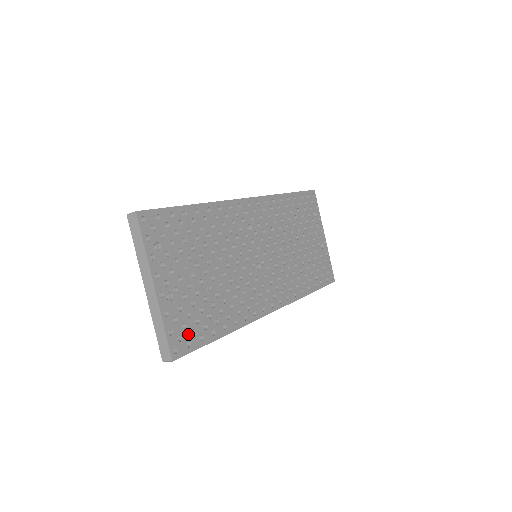
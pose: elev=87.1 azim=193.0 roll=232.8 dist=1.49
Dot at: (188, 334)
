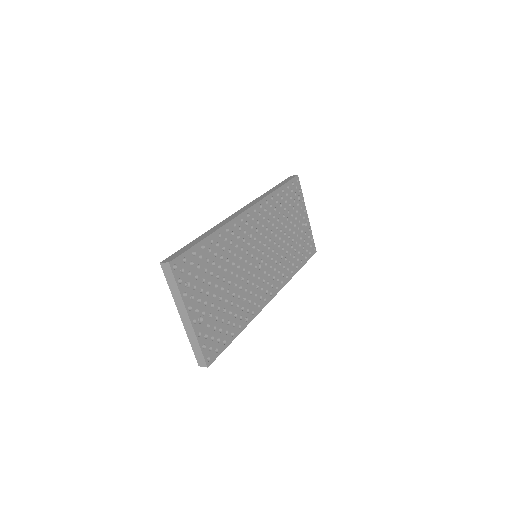
Dot at: (215, 343)
